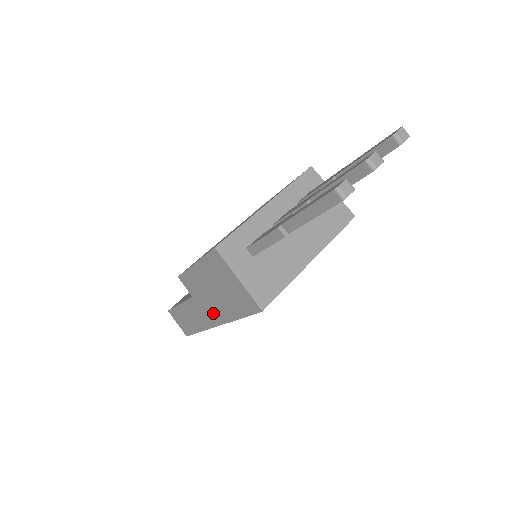
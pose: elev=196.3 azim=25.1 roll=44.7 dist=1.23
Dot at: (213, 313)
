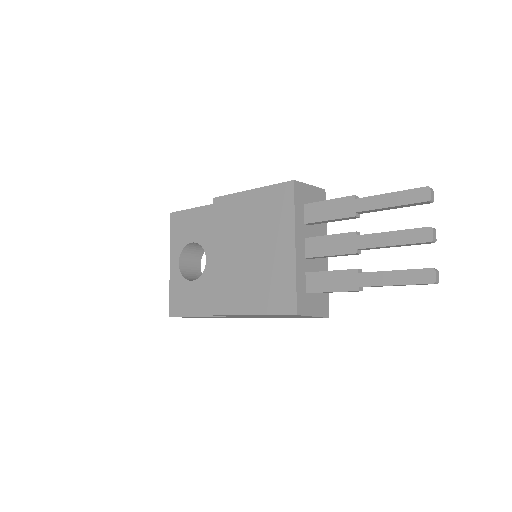
Dot at: occluded
